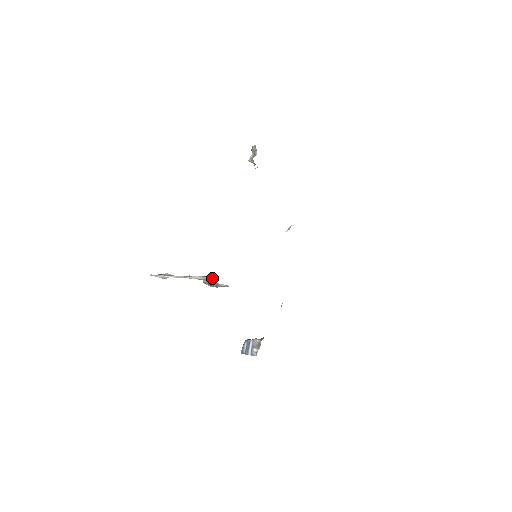
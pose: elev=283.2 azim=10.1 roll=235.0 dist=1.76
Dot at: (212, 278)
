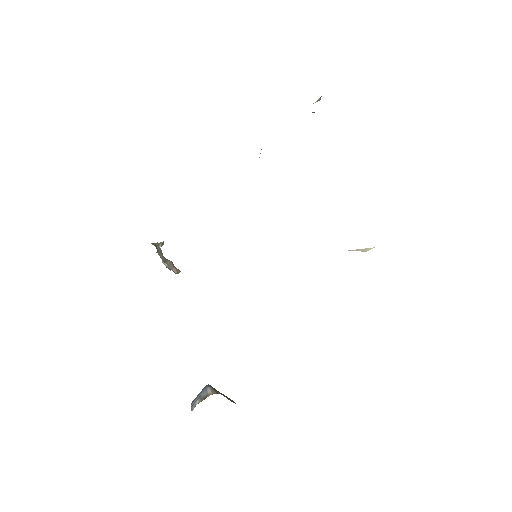
Dot at: occluded
